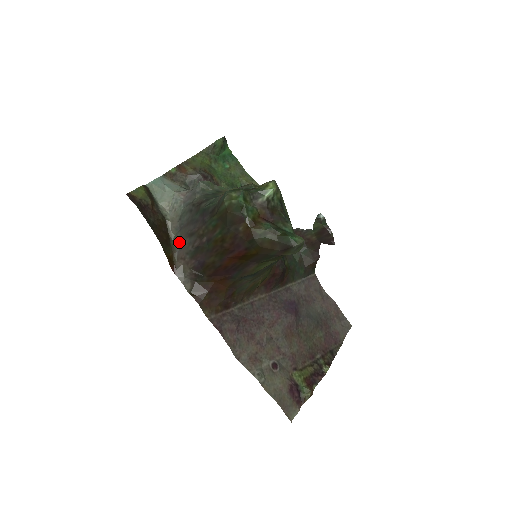
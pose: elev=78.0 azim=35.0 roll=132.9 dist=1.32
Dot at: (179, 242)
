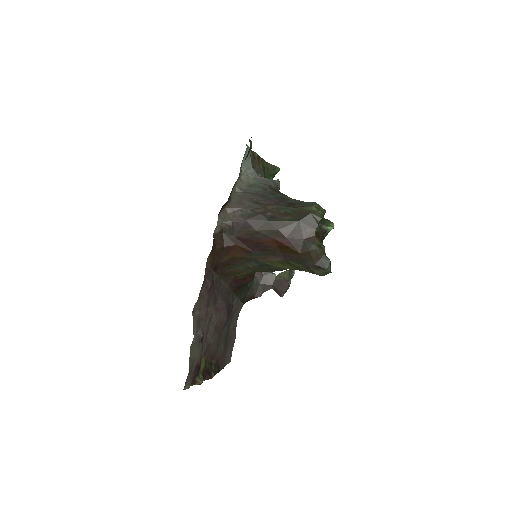
Dot at: (238, 198)
